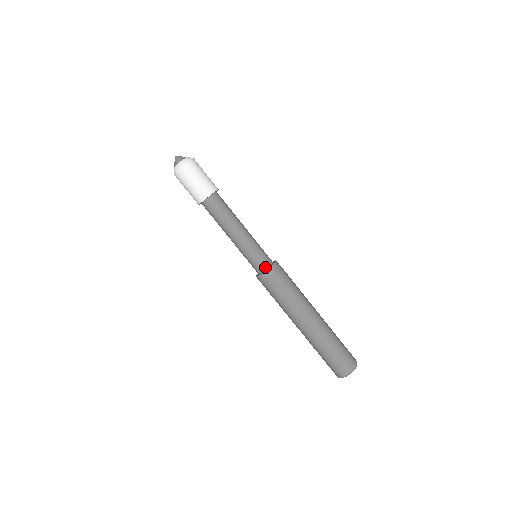
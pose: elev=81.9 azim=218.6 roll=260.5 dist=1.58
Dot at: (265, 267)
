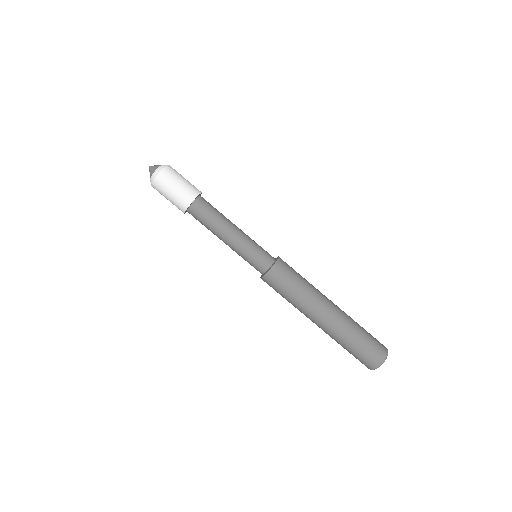
Dot at: (268, 265)
